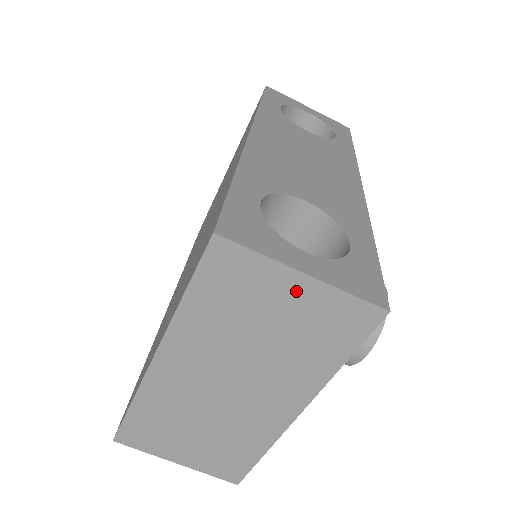
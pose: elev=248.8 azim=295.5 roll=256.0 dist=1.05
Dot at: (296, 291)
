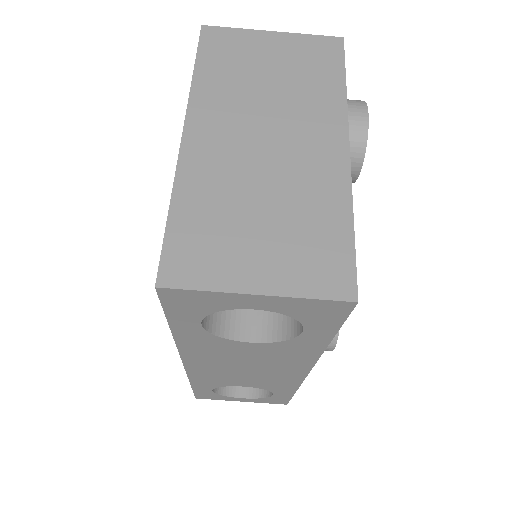
Dot at: (274, 43)
